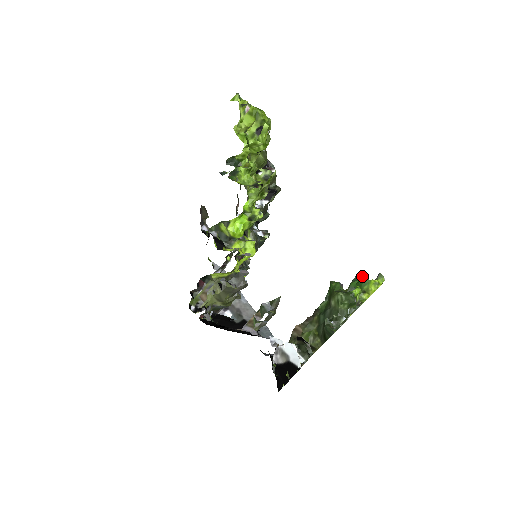
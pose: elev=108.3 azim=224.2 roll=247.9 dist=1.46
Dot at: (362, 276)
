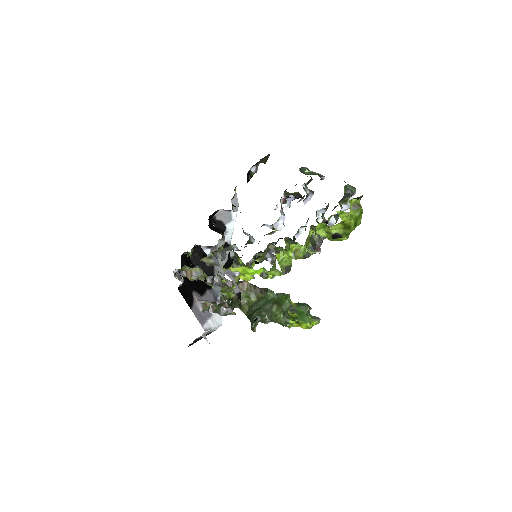
Dot at: occluded
